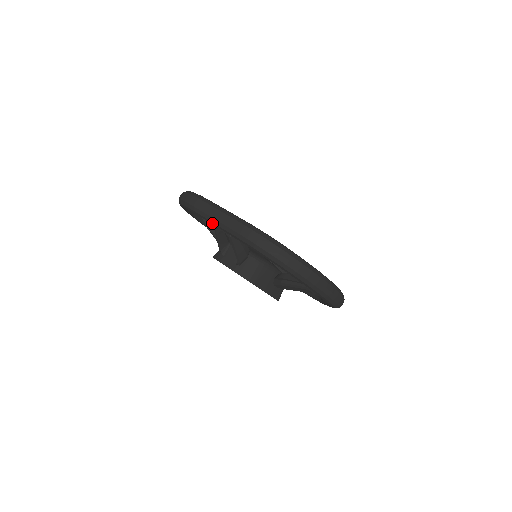
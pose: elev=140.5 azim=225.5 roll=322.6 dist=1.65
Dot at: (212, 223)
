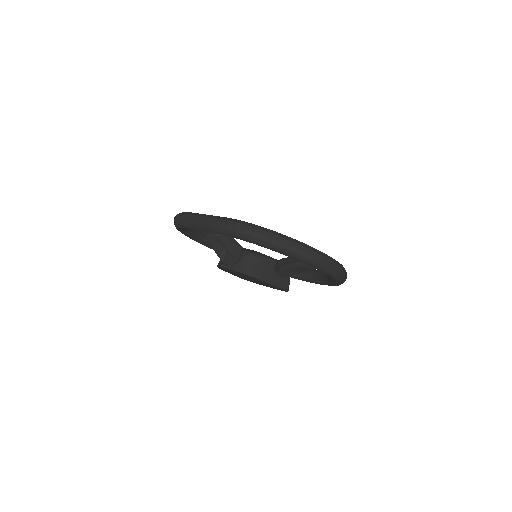
Dot at: (199, 230)
